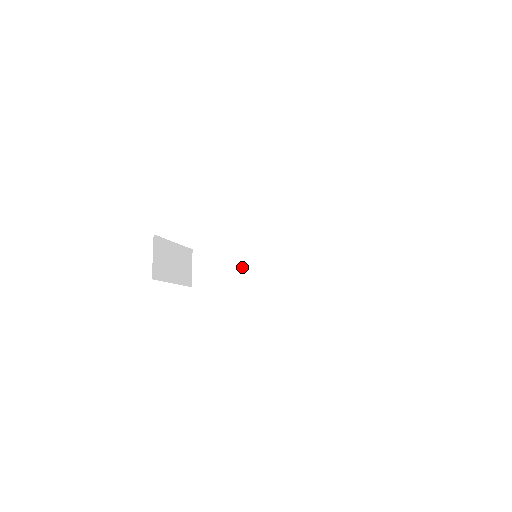
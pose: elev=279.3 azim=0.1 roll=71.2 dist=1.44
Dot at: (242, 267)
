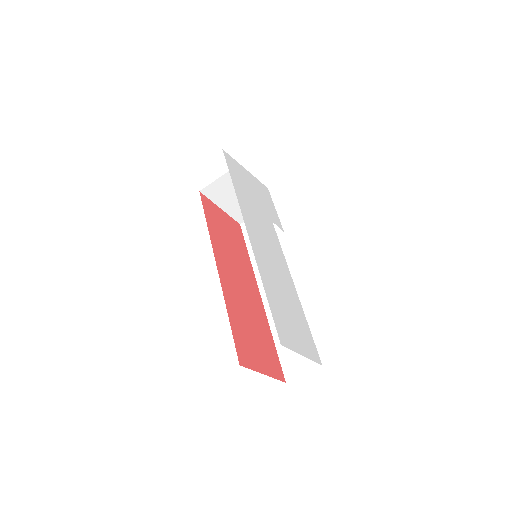
Dot at: occluded
